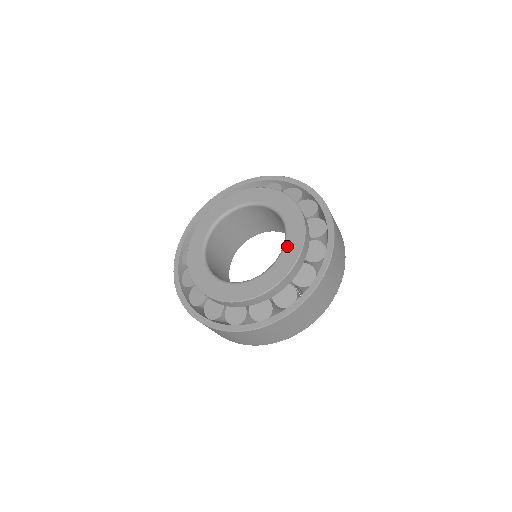
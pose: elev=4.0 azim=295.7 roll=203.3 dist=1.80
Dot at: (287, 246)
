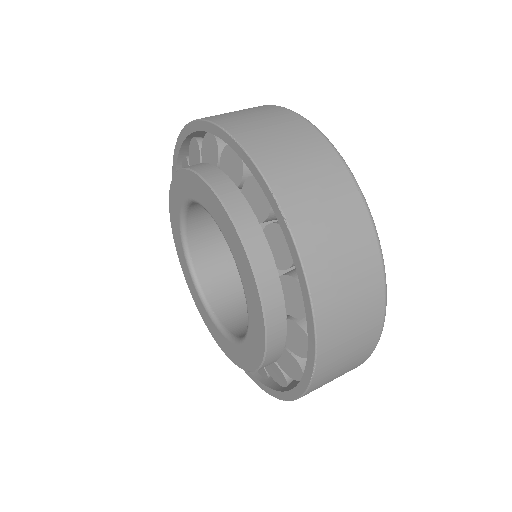
Dot at: (225, 237)
